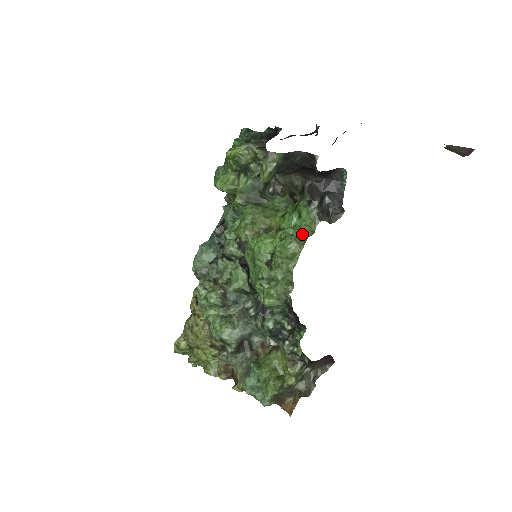
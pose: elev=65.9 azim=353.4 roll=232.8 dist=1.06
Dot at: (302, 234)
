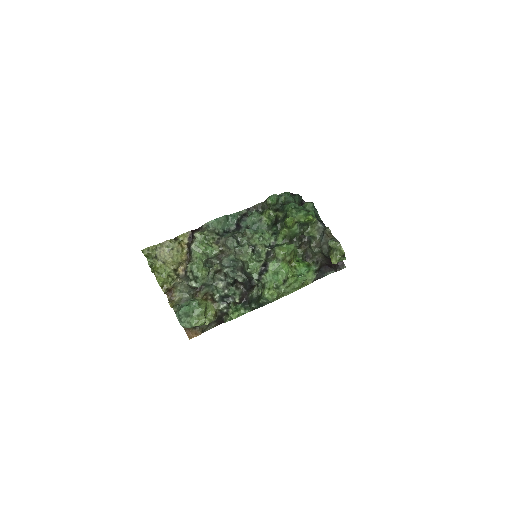
Dot at: (305, 282)
